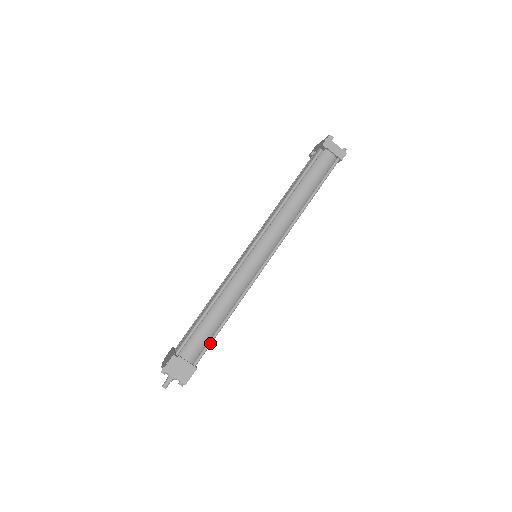
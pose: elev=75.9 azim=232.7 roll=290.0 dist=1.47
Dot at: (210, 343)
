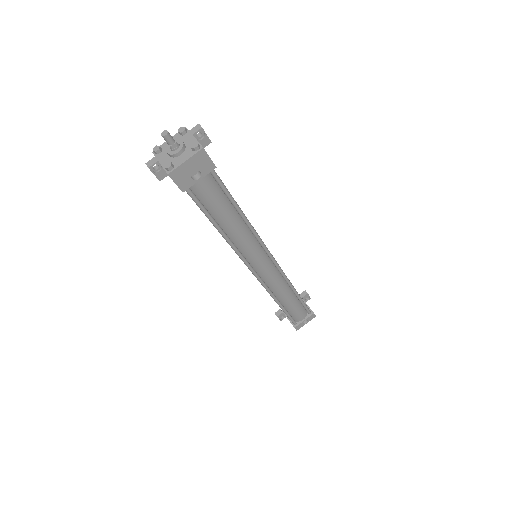
Dot at: occluded
